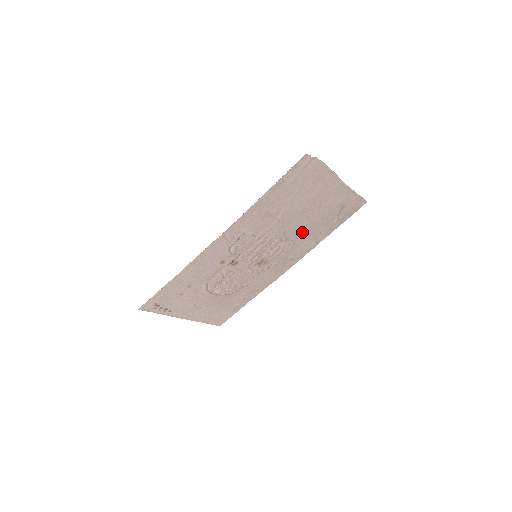
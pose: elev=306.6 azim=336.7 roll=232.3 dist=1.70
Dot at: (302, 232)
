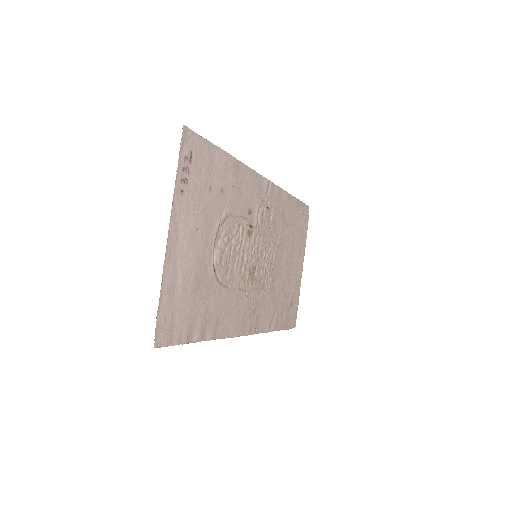
Dot at: (275, 287)
